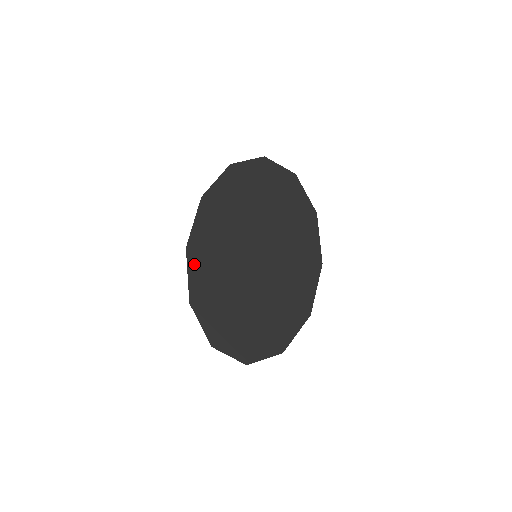
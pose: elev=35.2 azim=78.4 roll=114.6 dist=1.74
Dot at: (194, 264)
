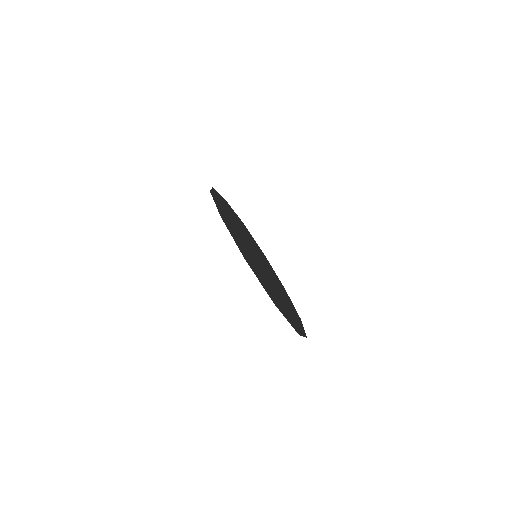
Dot at: (231, 232)
